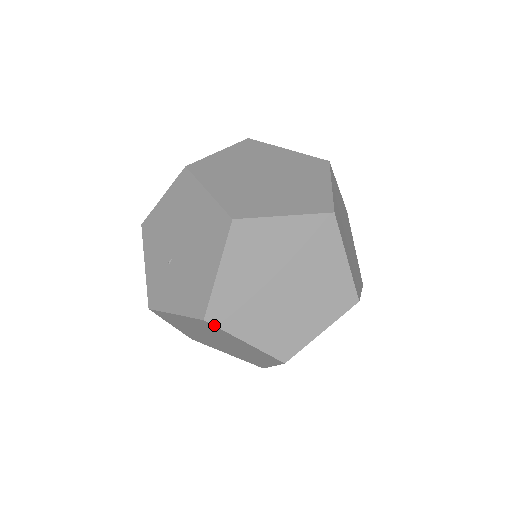
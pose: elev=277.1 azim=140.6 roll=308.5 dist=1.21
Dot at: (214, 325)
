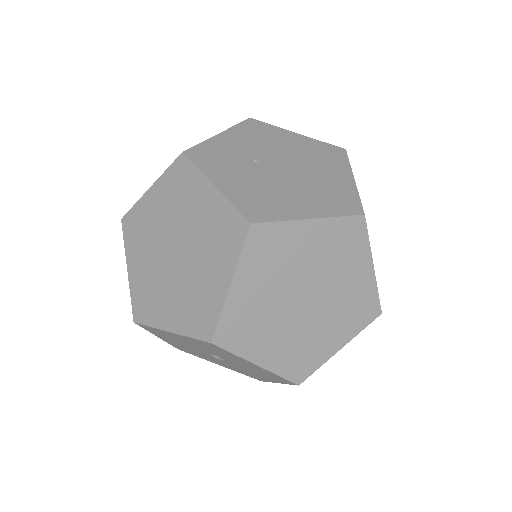
Dot at: (246, 238)
